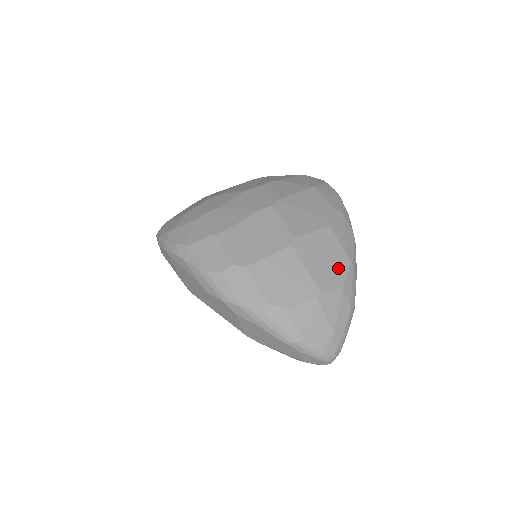
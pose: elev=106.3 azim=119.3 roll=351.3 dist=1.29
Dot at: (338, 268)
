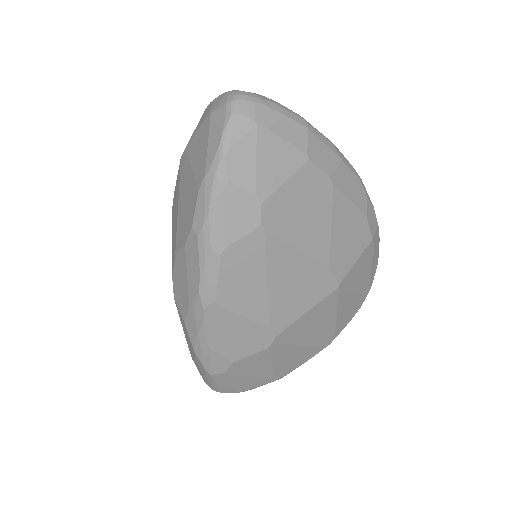
Dot at: occluded
